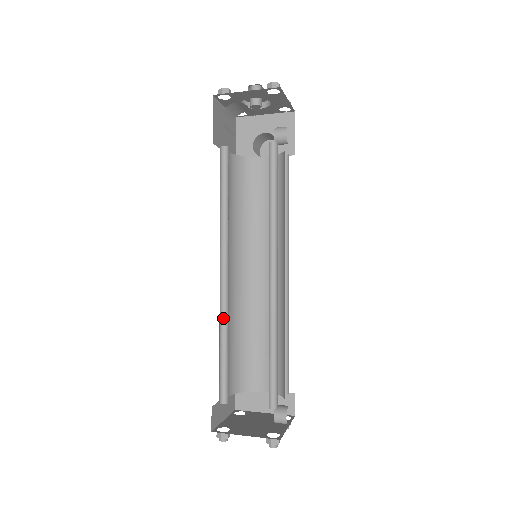
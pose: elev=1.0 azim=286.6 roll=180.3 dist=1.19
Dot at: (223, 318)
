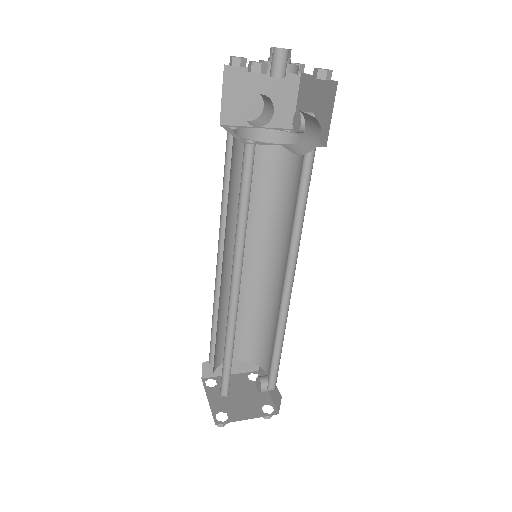
Dot at: (227, 328)
